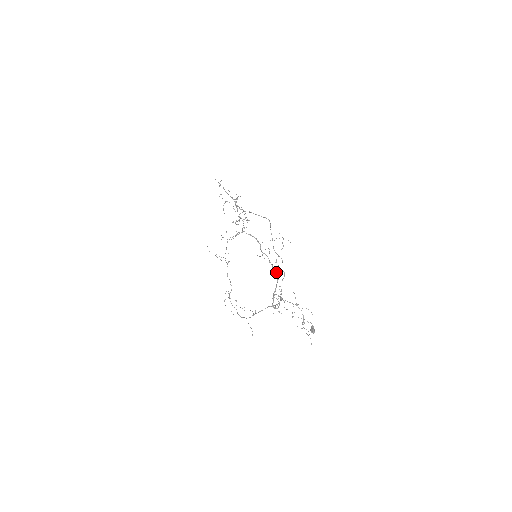
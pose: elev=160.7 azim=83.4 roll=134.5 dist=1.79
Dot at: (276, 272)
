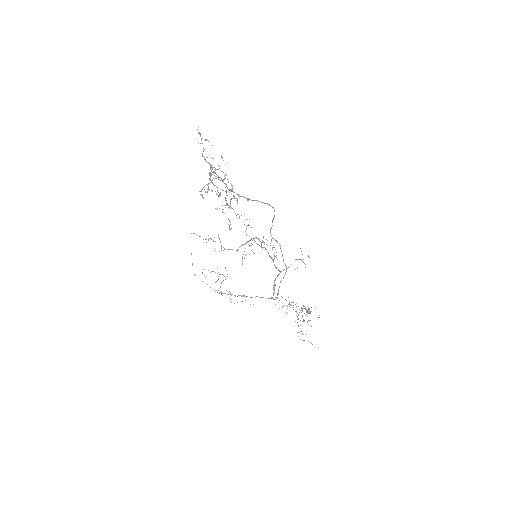
Dot at: (280, 271)
